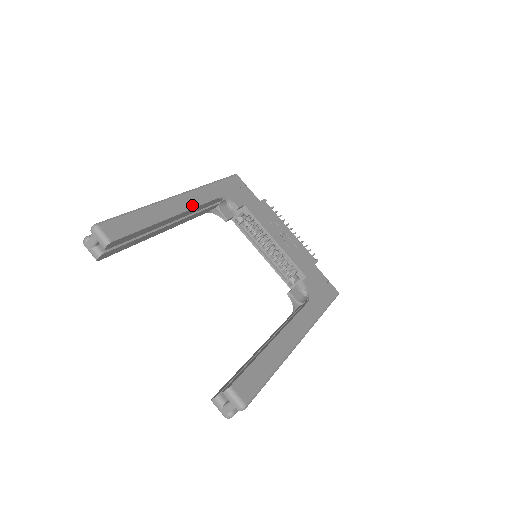
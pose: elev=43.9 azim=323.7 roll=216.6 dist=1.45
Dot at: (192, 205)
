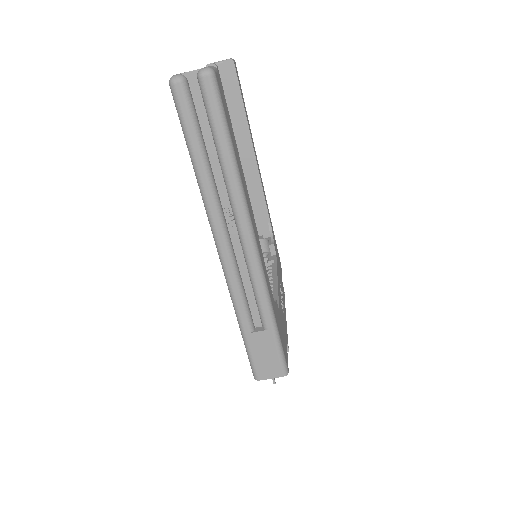
Dot at: (261, 180)
